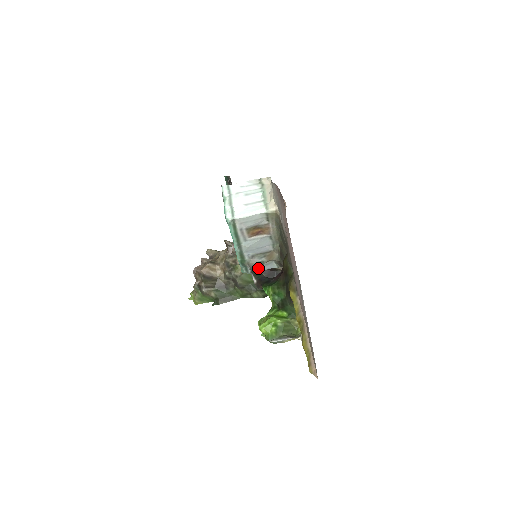
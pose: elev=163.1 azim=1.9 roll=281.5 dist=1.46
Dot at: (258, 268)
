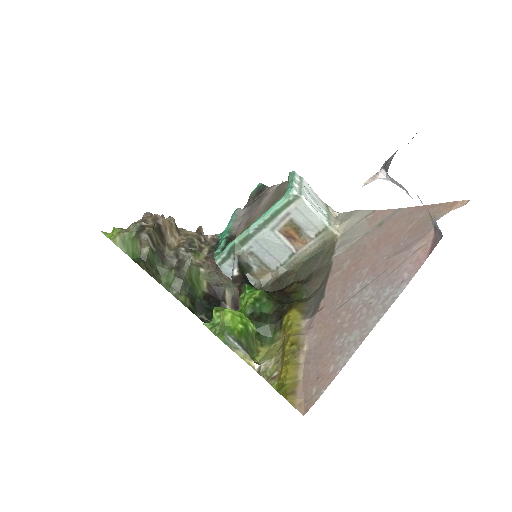
Dot at: (246, 268)
